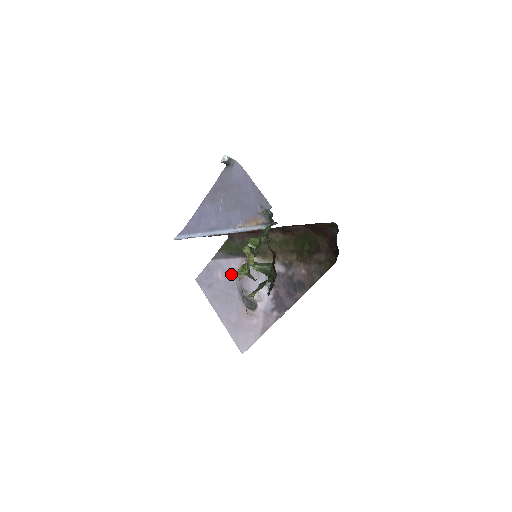
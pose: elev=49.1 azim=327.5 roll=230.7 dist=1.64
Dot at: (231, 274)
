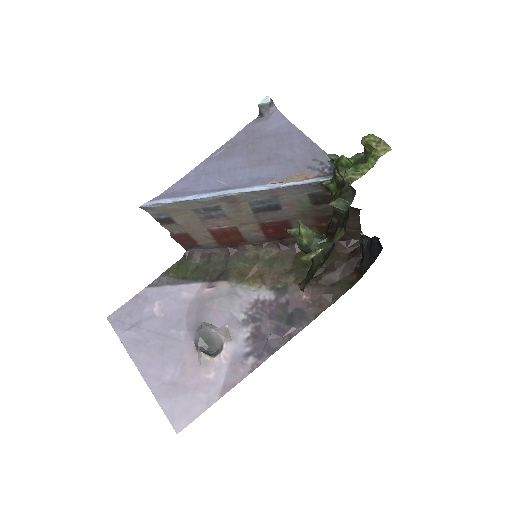
Dot at: (179, 306)
